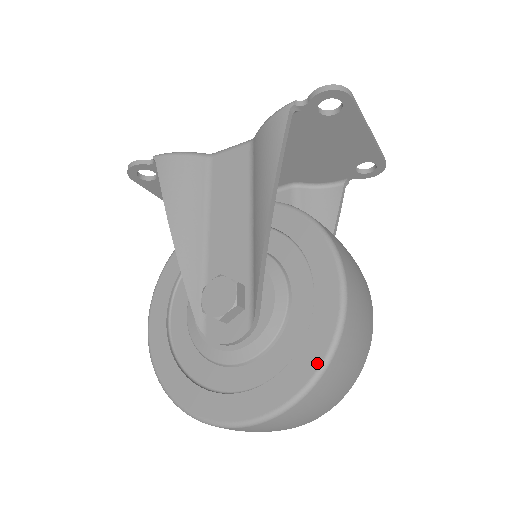
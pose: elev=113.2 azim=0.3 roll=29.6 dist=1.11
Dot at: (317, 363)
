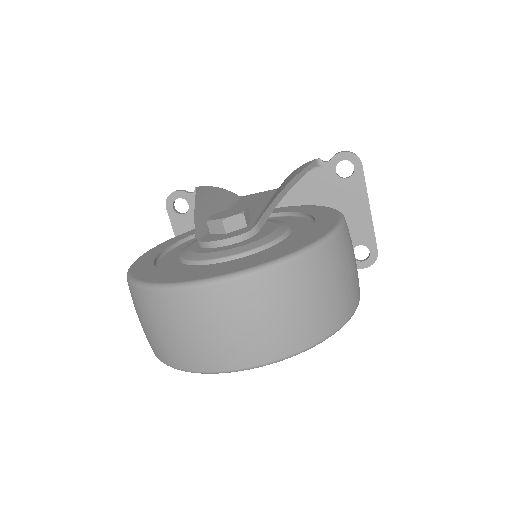
Dot at: (310, 242)
